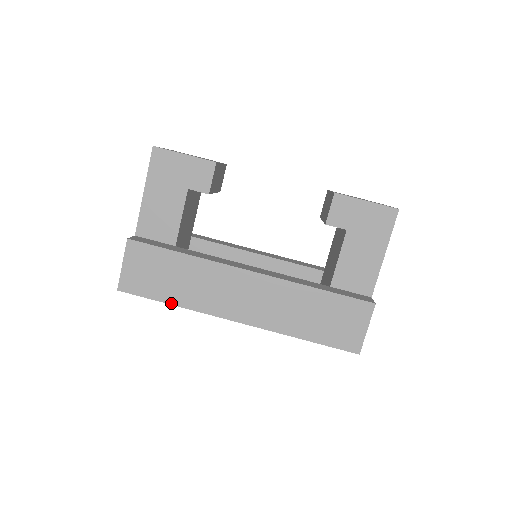
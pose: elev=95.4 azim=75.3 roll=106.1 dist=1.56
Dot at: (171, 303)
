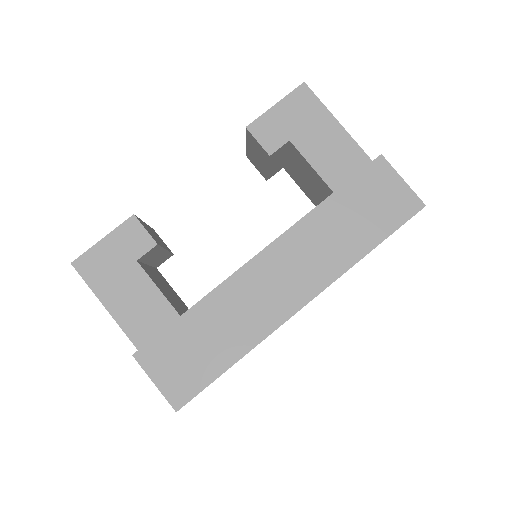
Dot at: (233, 362)
